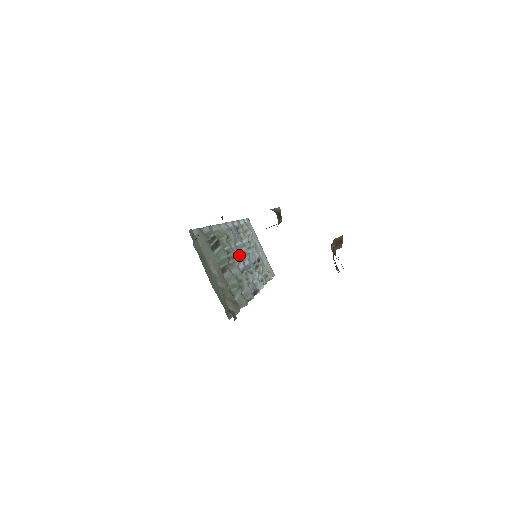
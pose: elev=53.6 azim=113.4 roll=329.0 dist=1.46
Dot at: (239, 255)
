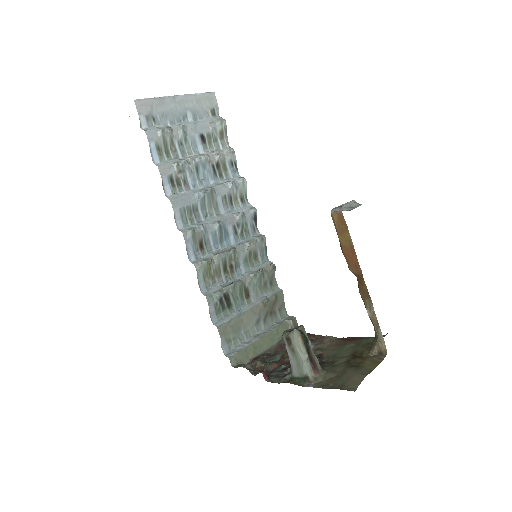
Dot at: (221, 230)
